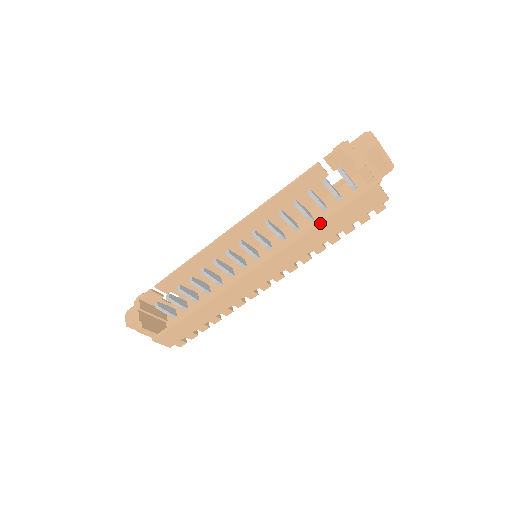
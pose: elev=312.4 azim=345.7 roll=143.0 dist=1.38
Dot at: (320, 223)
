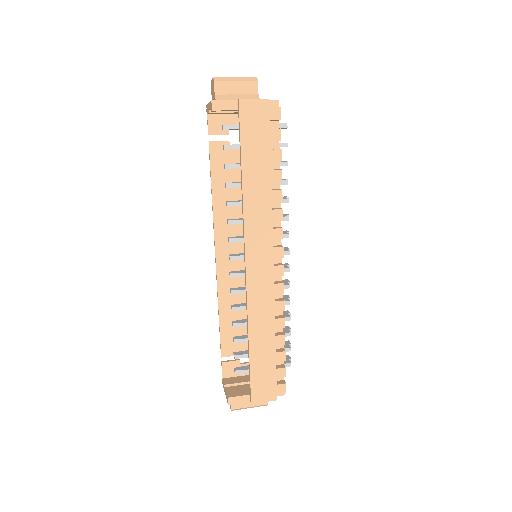
Dot at: (241, 175)
